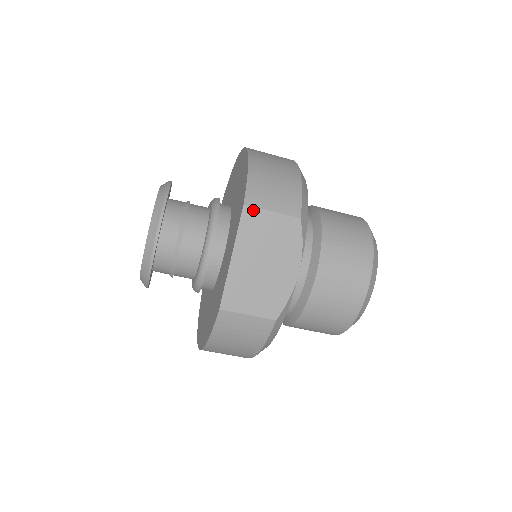
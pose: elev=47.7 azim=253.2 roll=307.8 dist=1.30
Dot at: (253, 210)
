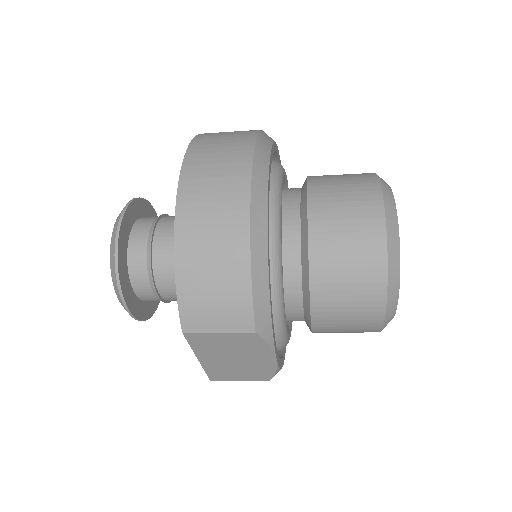
Dot at: (196, 335)
